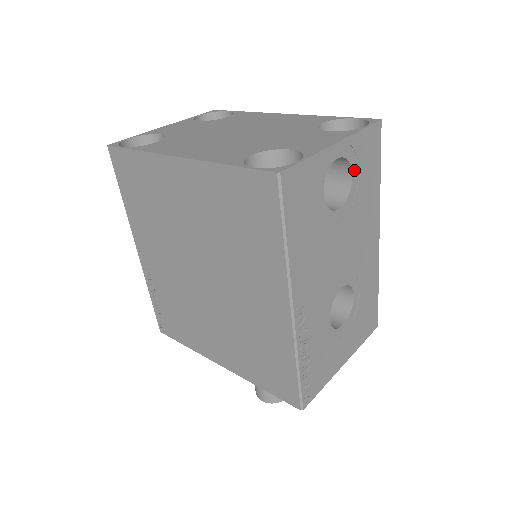
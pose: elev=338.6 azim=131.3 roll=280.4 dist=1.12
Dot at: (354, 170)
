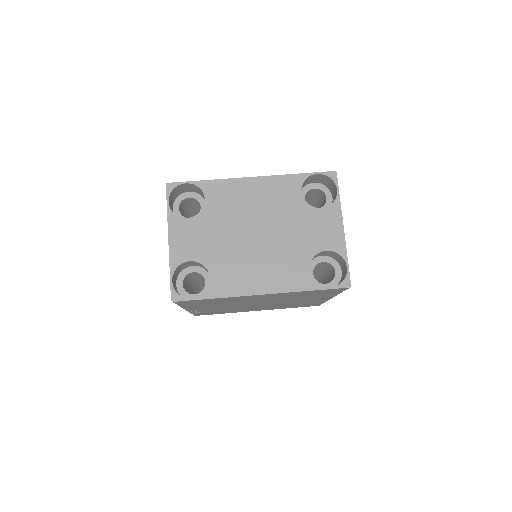
Dot at: occluded
